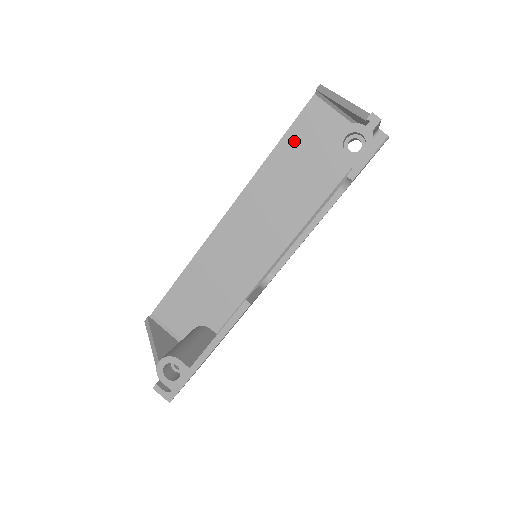
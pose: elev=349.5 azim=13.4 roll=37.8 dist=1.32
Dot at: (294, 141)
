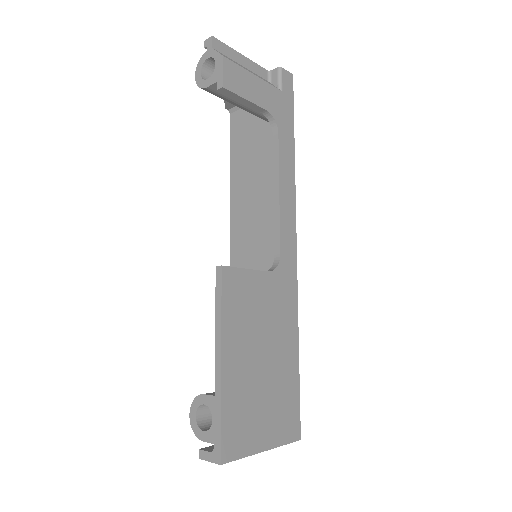
Dot at: (238, 154)
